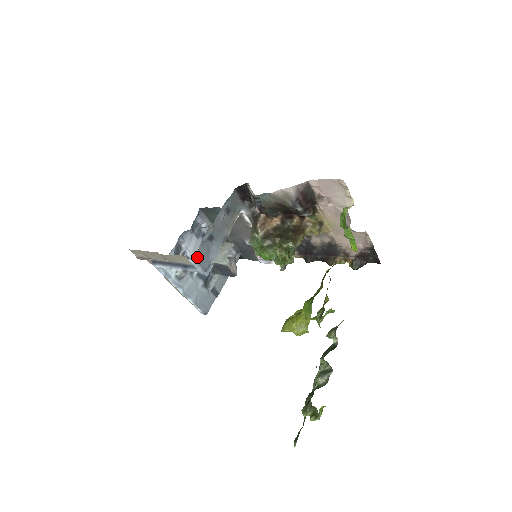
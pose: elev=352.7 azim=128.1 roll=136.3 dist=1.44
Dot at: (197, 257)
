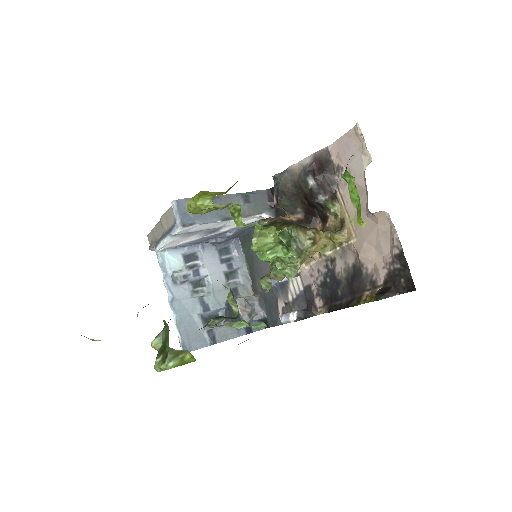
Dot at: (181, 205)
